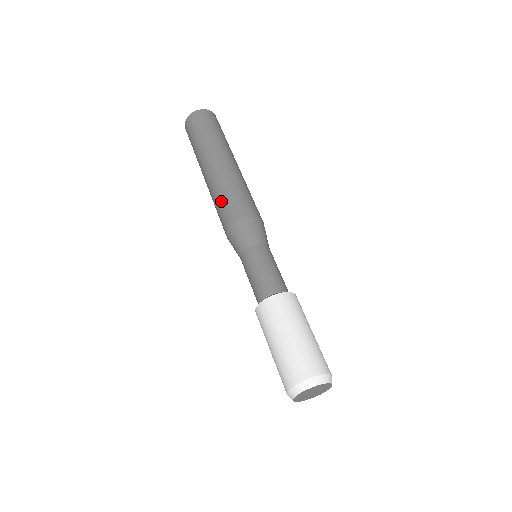
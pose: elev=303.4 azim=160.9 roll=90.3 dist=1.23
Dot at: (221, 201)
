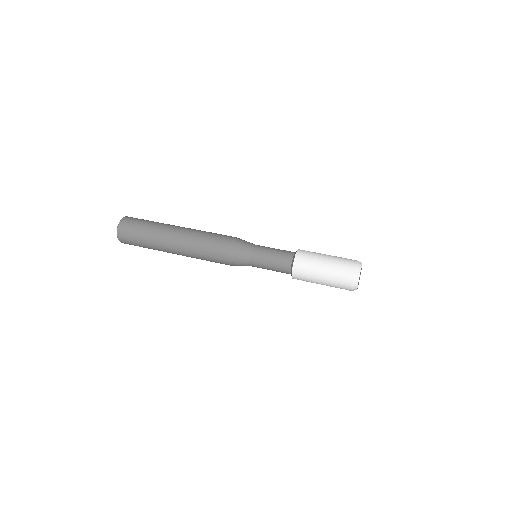
Dot at: (212, 233)
